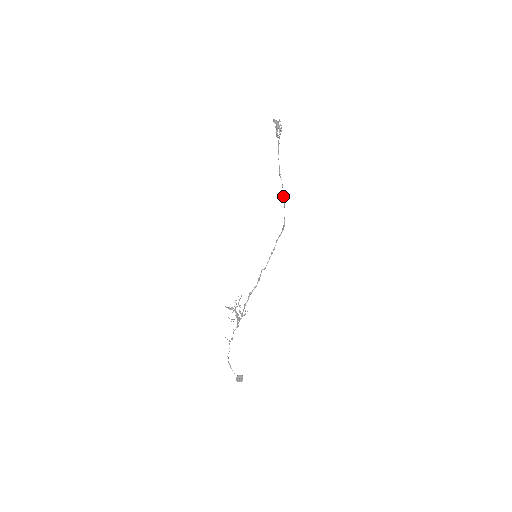
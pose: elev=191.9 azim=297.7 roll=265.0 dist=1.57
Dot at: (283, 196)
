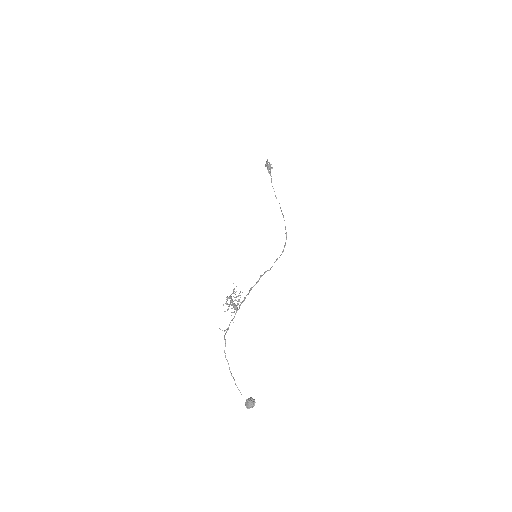
Dot at: (281, 211)
